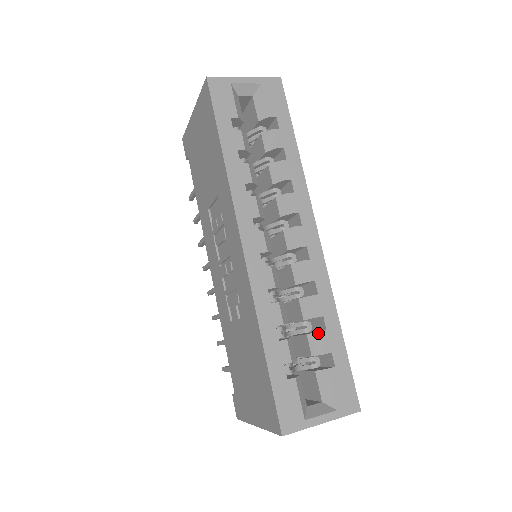
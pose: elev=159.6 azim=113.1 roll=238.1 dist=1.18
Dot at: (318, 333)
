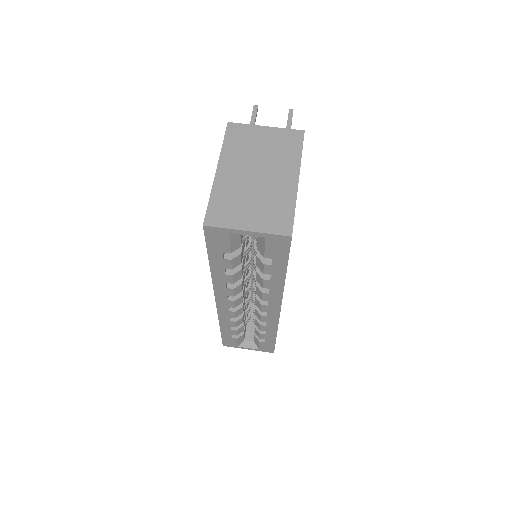
Dot at: (259, 333)
